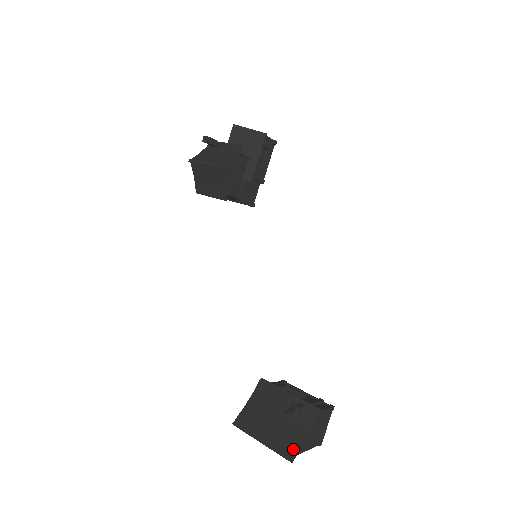
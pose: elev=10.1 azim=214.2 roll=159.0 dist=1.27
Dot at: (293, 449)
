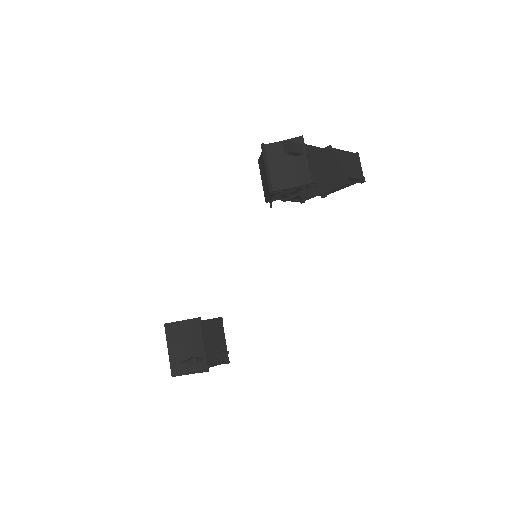
Dot at: (179, 372)
